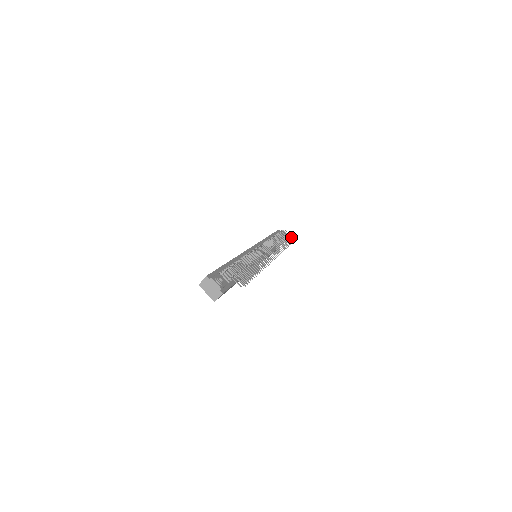
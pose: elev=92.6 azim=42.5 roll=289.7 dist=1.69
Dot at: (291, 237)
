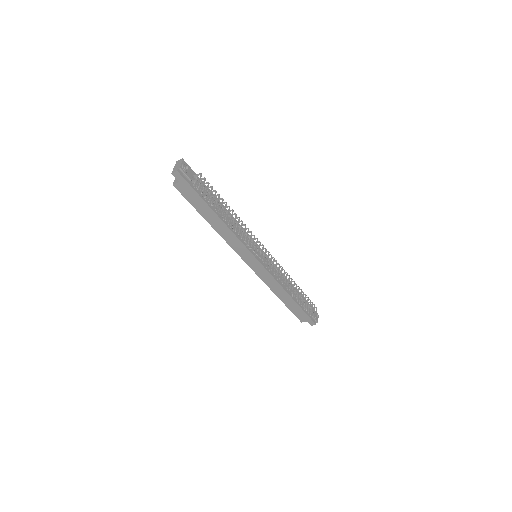
Dot at: (316, 315)
